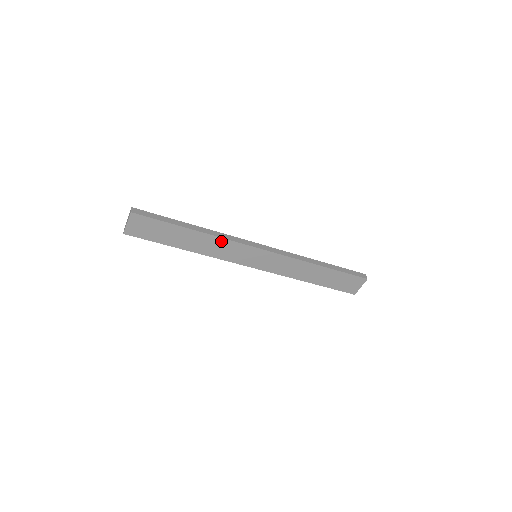
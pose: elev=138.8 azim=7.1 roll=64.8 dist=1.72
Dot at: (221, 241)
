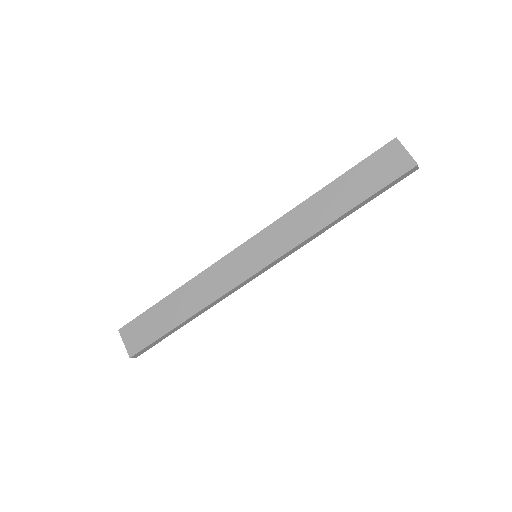
Dot at: (205, 276)
